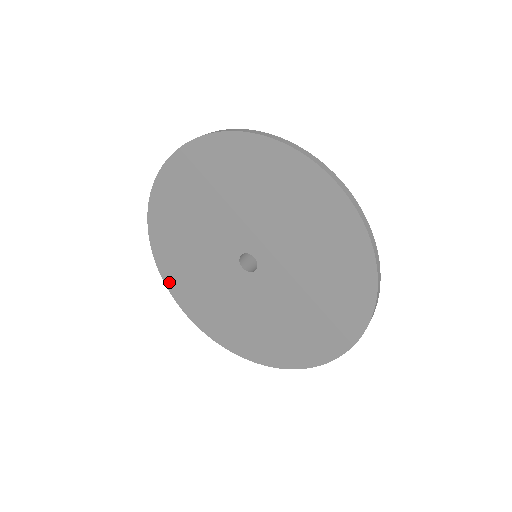
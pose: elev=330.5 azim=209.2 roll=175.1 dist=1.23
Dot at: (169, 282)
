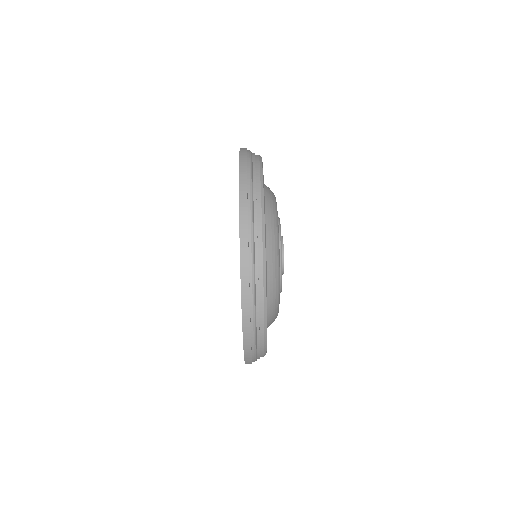
Dot at: occluded
